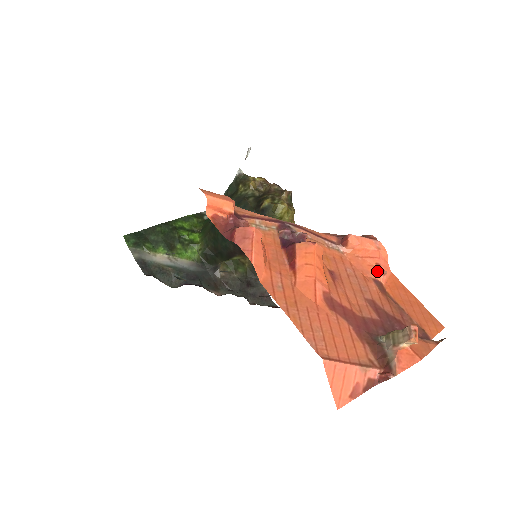
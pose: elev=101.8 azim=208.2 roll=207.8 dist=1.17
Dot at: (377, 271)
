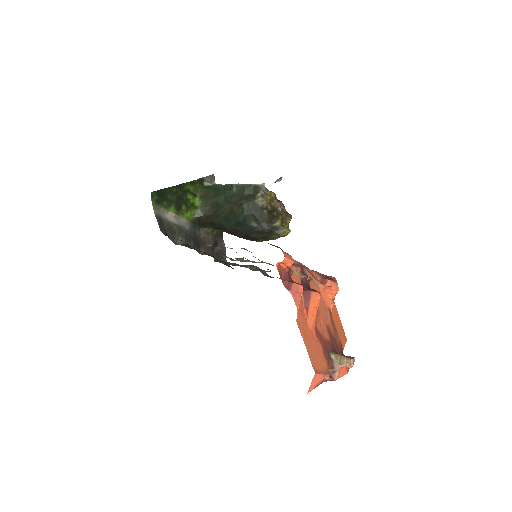
Dot at: (332, 304)
